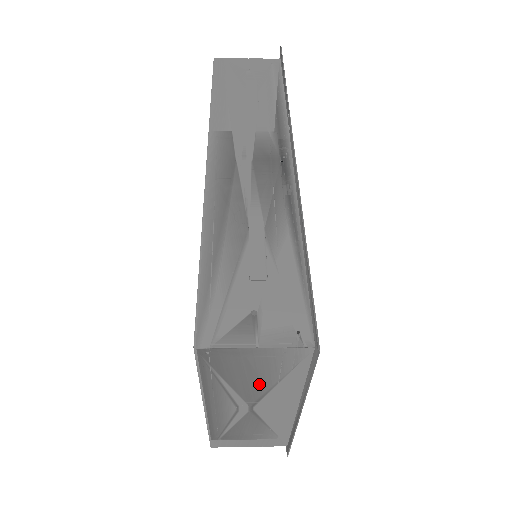
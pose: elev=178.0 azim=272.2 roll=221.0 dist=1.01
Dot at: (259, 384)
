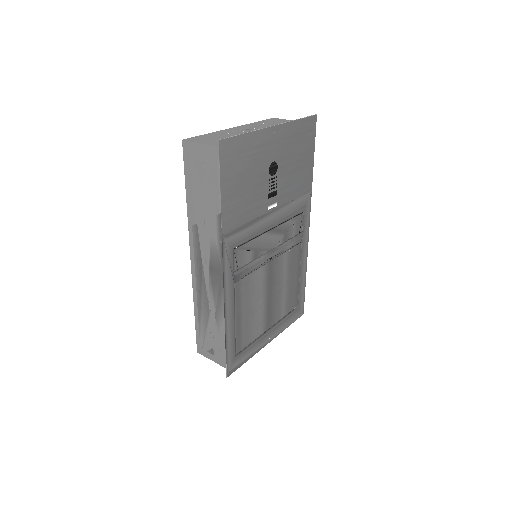
Dot at: occluded
